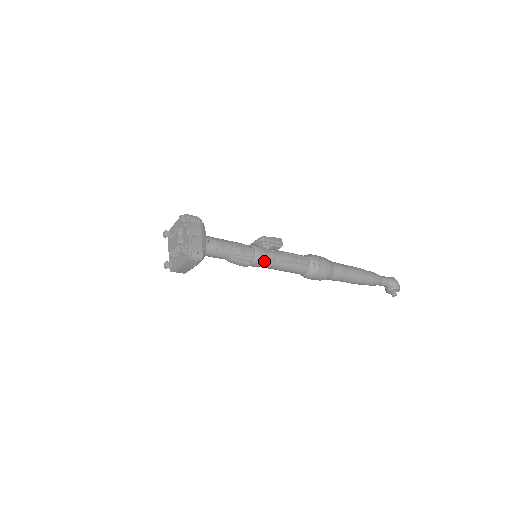
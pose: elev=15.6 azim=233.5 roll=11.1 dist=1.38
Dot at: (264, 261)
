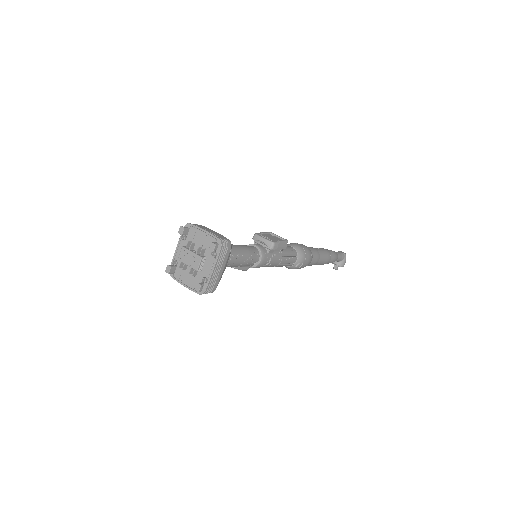
Dot at: (261, 266)
